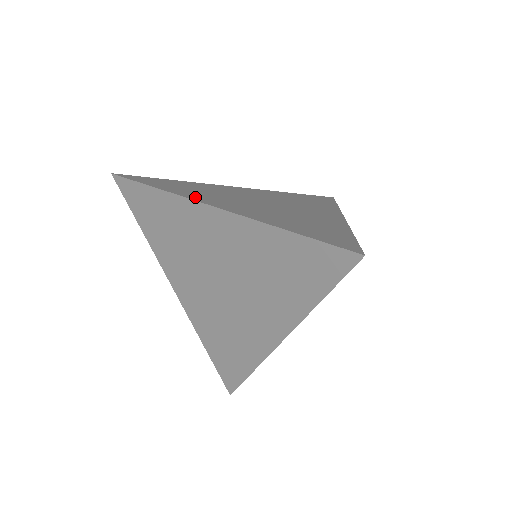
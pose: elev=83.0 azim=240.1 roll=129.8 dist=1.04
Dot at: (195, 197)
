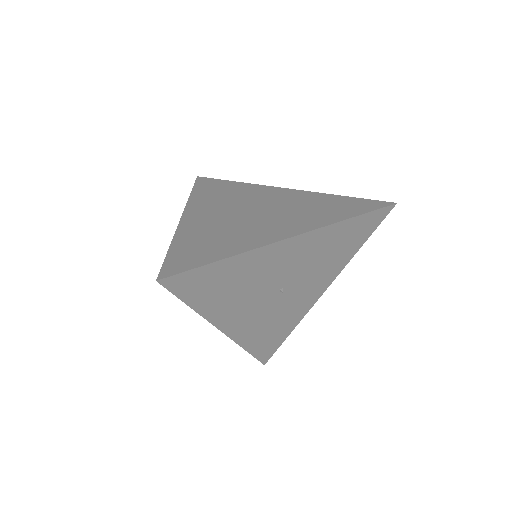
Dot at: occluded
